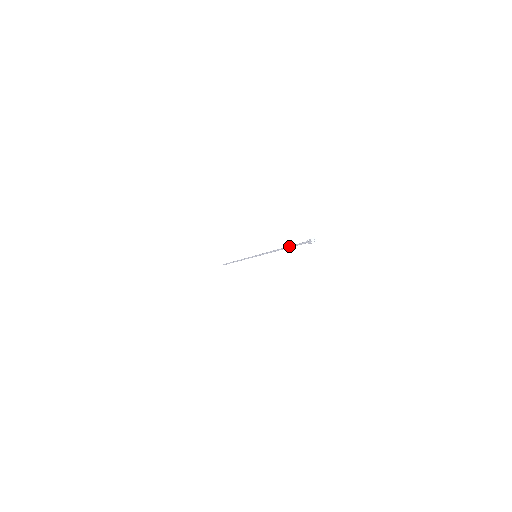
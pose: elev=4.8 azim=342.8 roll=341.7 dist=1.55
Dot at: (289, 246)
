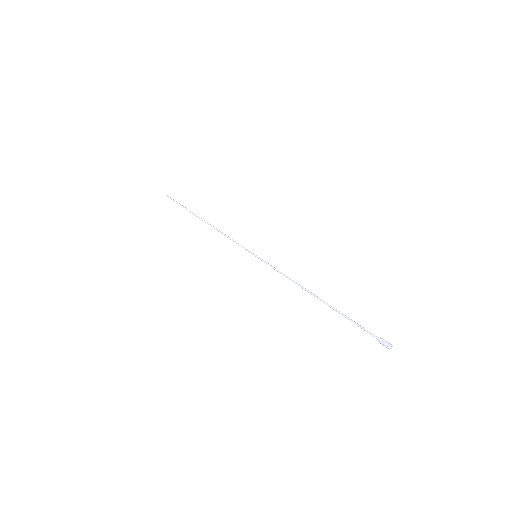
Dot at: (338, 312)
